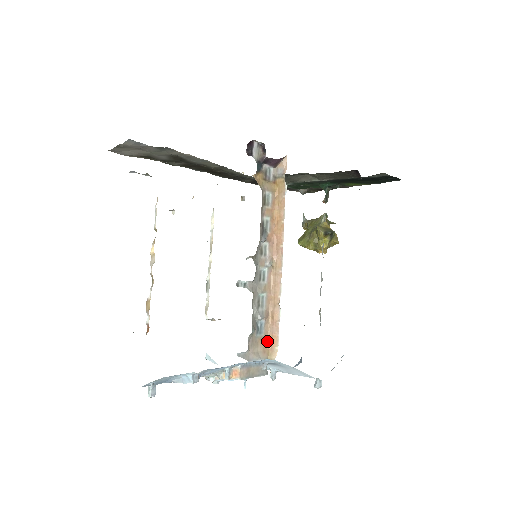
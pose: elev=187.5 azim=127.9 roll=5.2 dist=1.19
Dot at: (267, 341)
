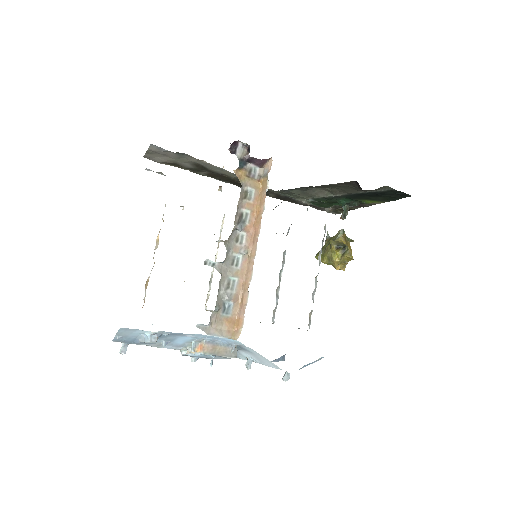
Dot at: (234, 323)
